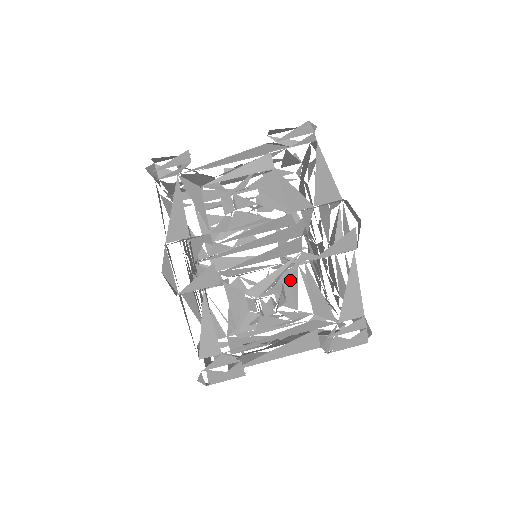
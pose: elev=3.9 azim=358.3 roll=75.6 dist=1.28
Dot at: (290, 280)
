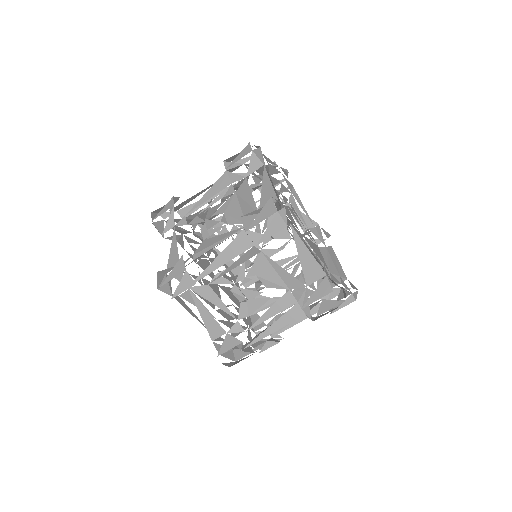
Dot at: occluded
